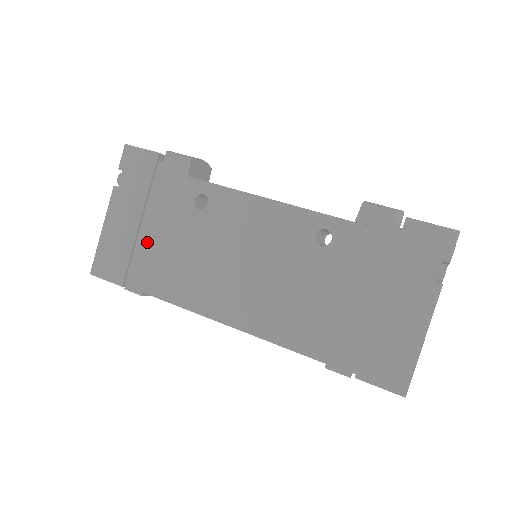
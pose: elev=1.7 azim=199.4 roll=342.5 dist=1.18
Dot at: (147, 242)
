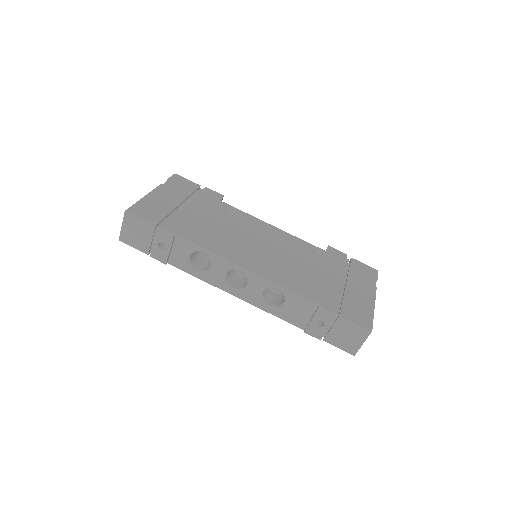
Dot at: (184, 214)
